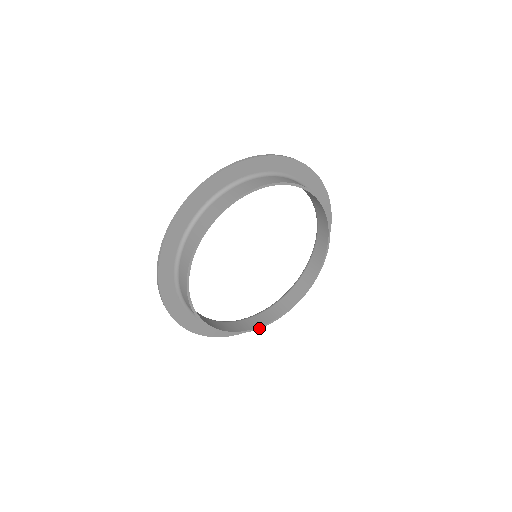
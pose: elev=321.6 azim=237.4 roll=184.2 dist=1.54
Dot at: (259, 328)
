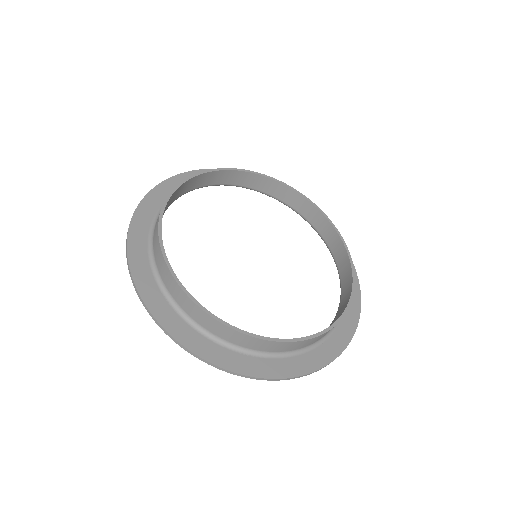
Dot at: (314, 337)
